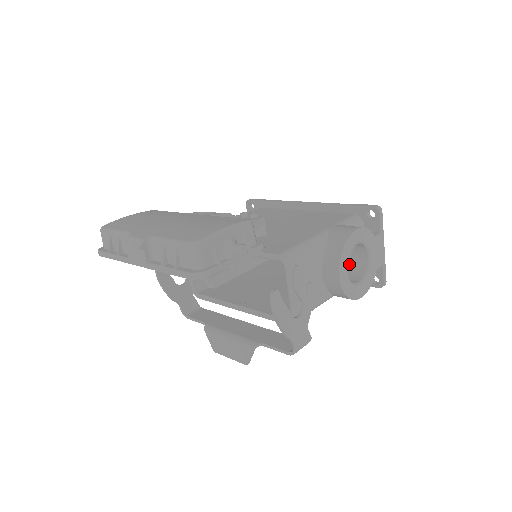
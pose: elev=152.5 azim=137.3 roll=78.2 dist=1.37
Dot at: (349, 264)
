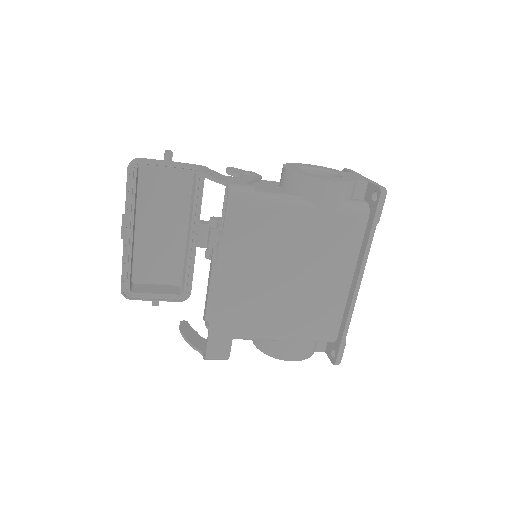
Dot at: occluded
